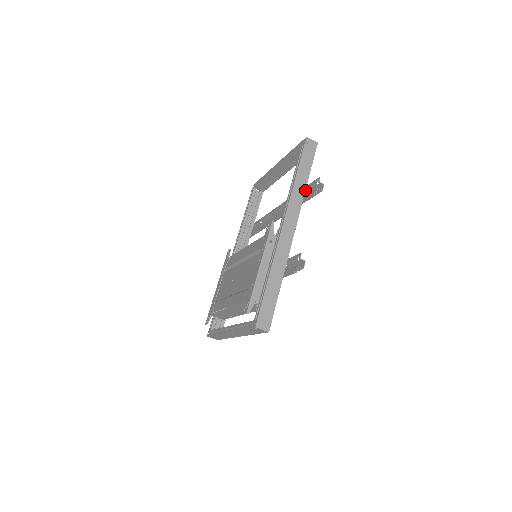
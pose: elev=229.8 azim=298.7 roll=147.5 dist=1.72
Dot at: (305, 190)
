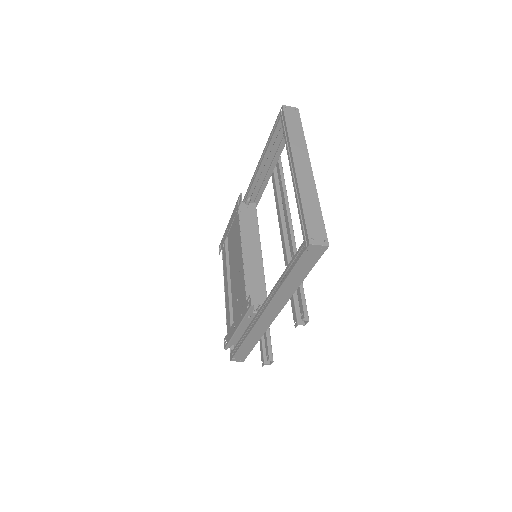
Dot at: (296, 289)
